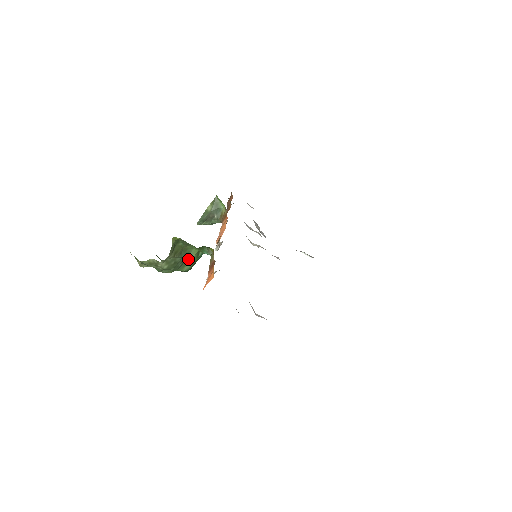
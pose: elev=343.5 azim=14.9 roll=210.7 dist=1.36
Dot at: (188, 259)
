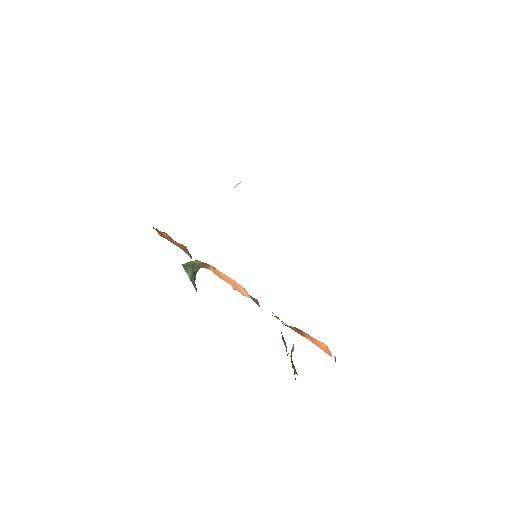
Dot at: occluded
